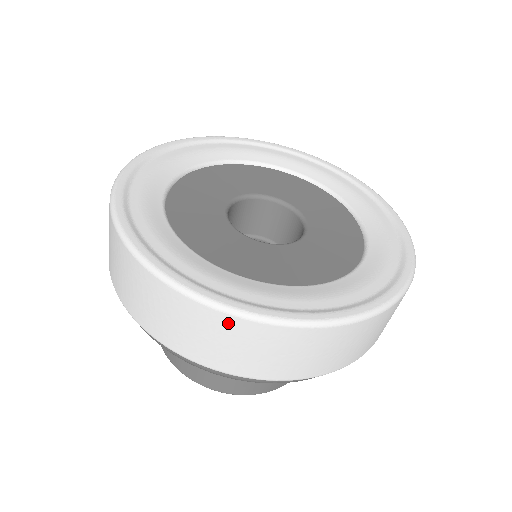
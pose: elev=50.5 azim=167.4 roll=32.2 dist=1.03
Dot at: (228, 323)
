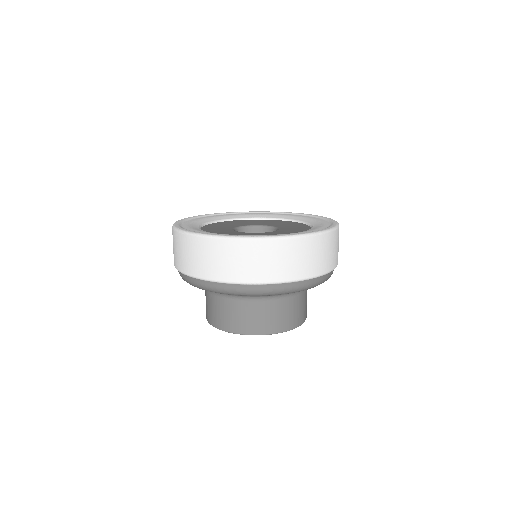
Dot at: (313, 241)
